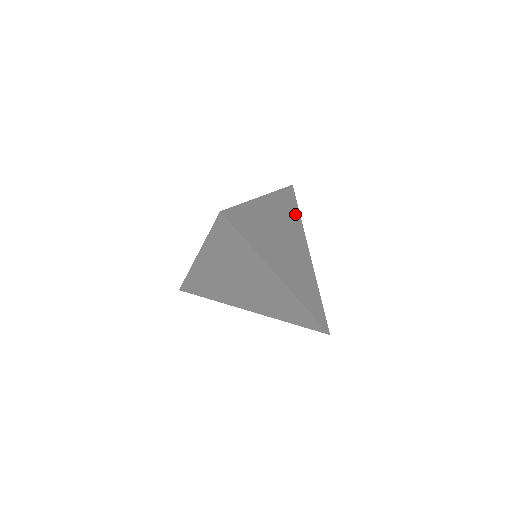
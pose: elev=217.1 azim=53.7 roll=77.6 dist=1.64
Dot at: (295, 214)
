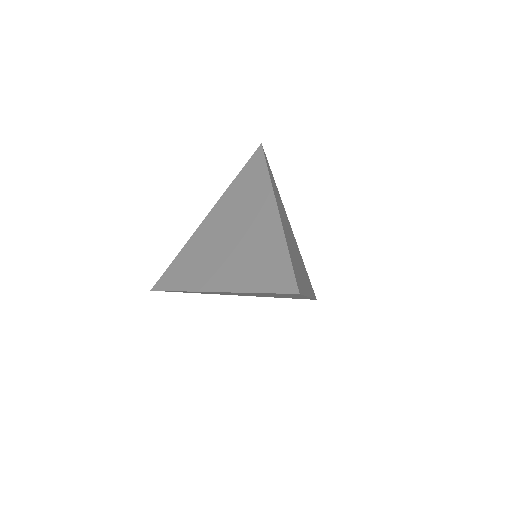
Dot at: (310, 287)
